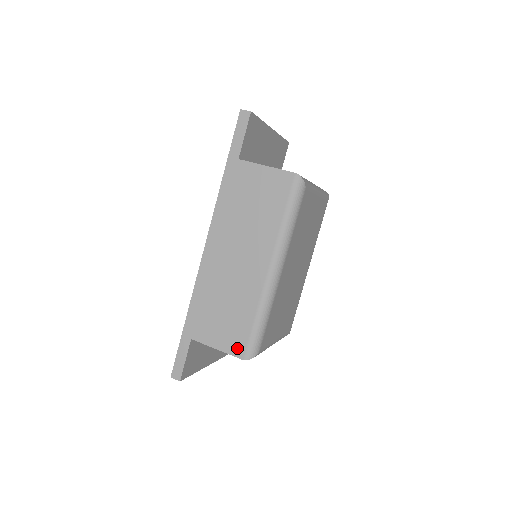
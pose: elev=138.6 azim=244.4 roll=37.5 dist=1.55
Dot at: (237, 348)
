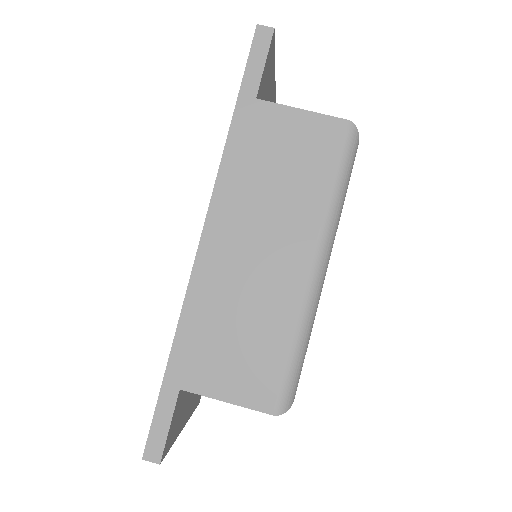
Dot at: (263, 397)
